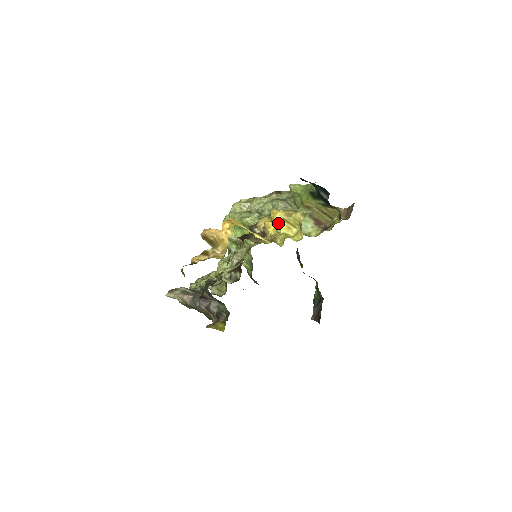
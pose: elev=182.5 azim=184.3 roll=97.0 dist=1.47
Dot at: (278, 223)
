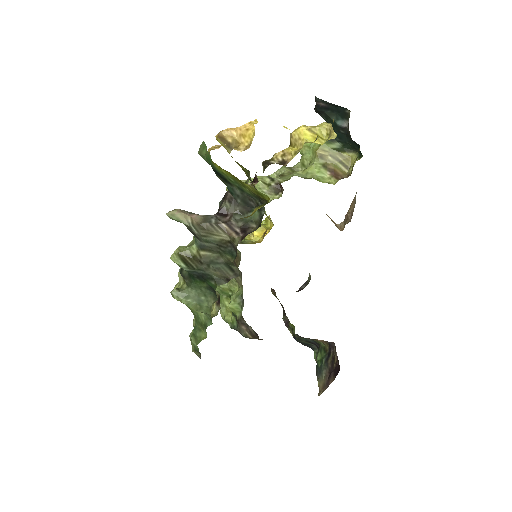
Dot at: (303, 134)
